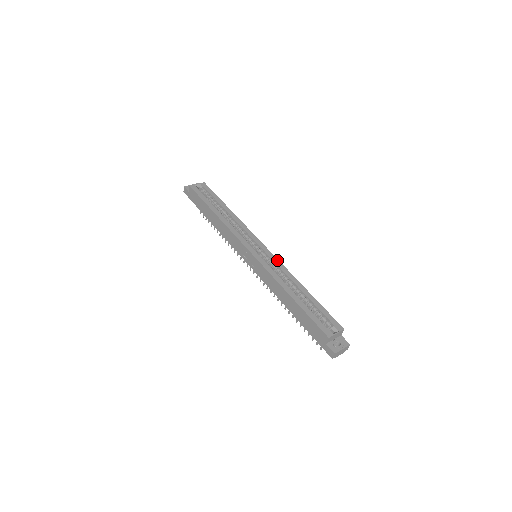
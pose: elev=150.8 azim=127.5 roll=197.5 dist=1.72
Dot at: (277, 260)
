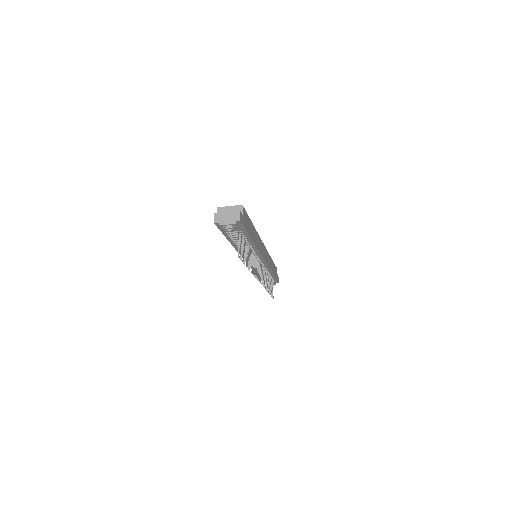
Dot at: occluded
